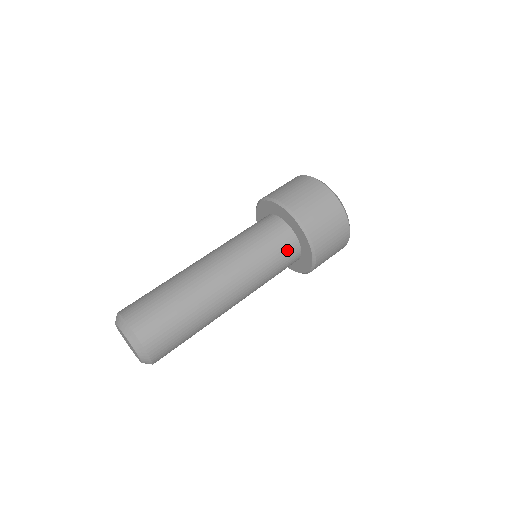
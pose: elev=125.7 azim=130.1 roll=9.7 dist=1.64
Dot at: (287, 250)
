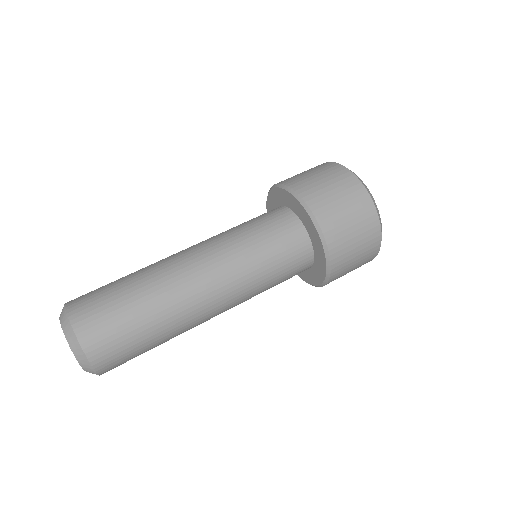
Dot at: (281, 226)
